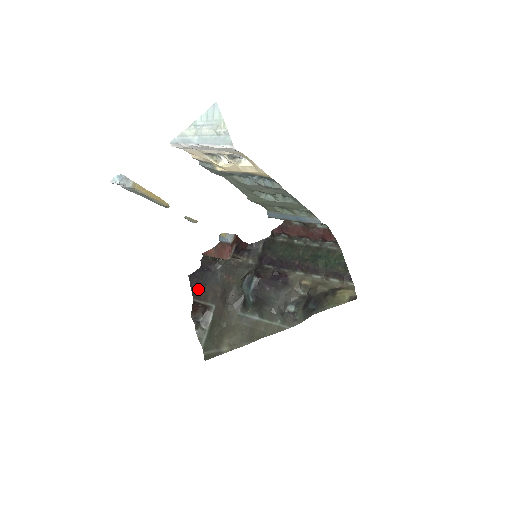
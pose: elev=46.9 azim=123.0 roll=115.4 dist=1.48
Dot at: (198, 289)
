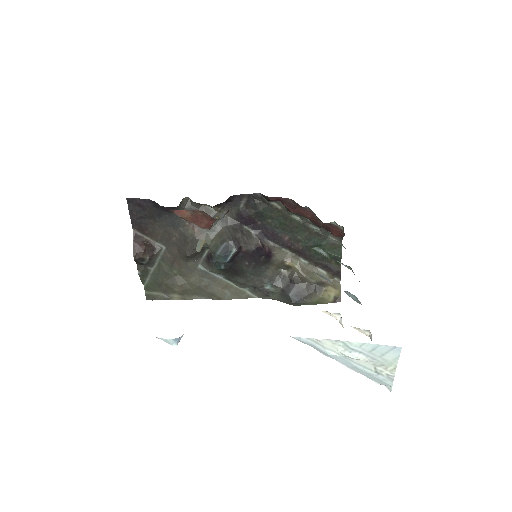
Dot at: (142, 220)
